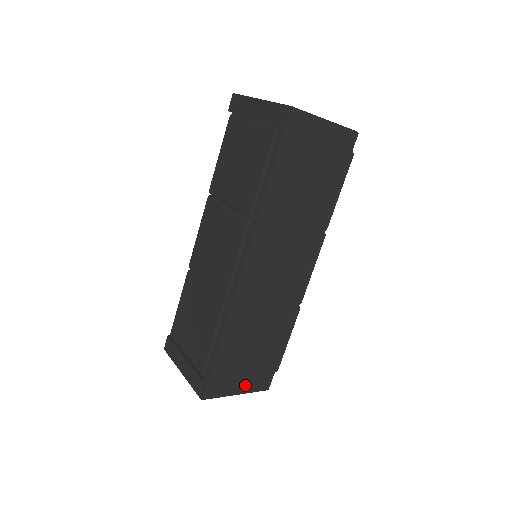
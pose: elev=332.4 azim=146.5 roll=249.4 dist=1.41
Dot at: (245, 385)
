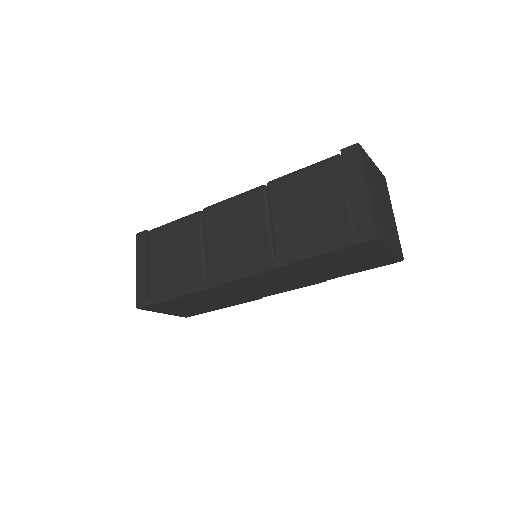
Dot at: (173, 312)
